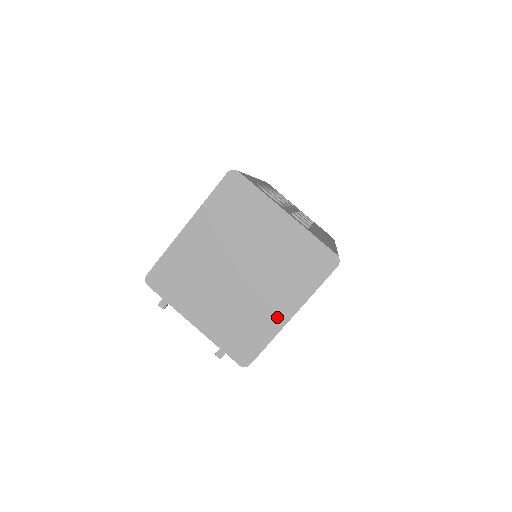
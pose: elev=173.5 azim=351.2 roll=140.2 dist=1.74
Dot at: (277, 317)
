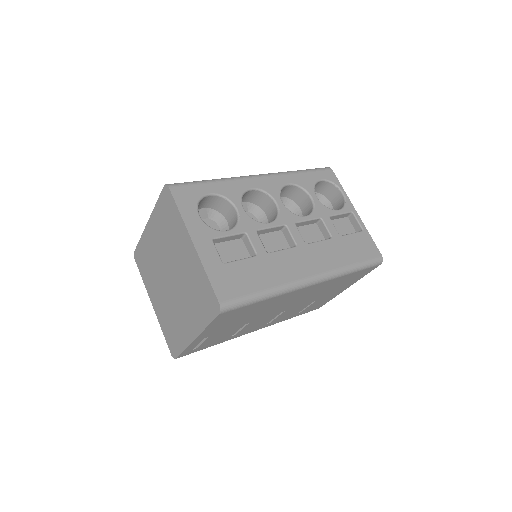
Dot at: (187, 332)
